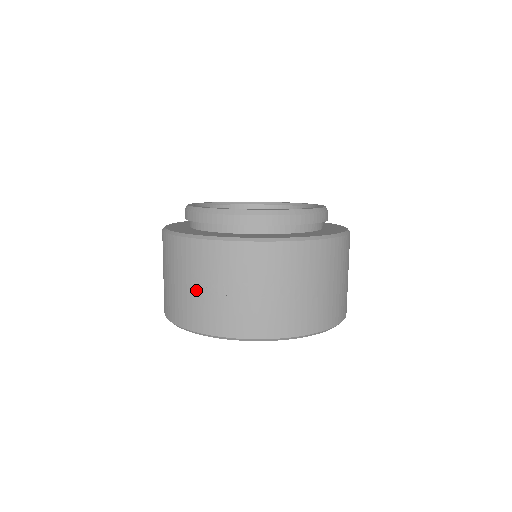
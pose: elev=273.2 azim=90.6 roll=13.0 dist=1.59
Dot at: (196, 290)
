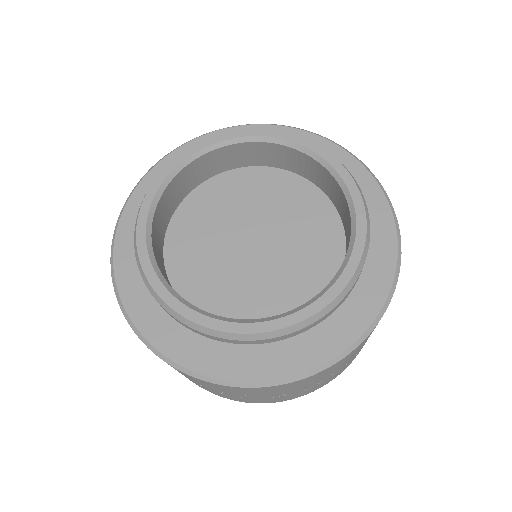
Dot at: occluded
